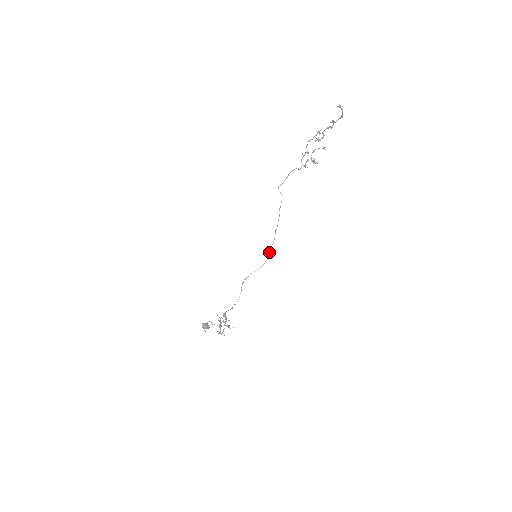
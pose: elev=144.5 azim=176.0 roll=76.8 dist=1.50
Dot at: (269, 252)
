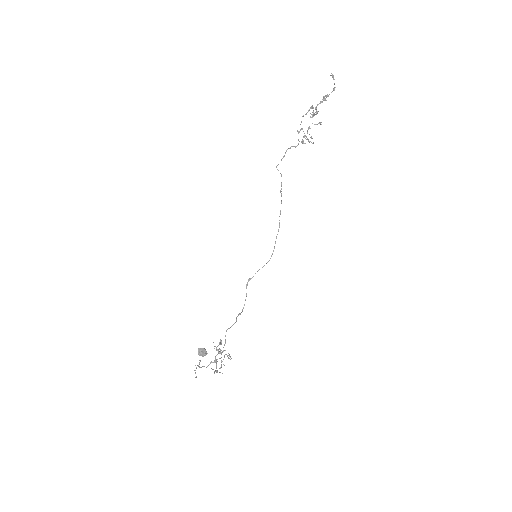
Dot at: occluded
